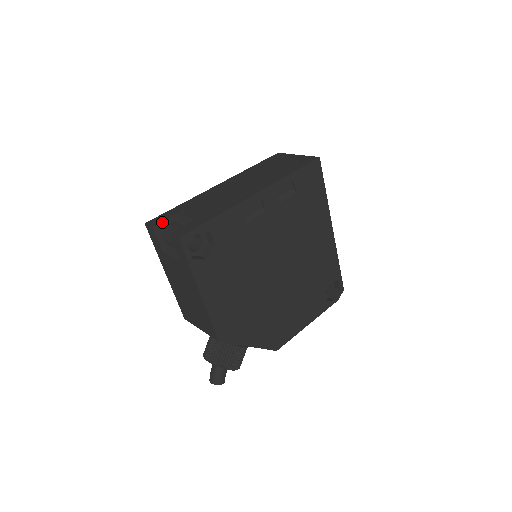
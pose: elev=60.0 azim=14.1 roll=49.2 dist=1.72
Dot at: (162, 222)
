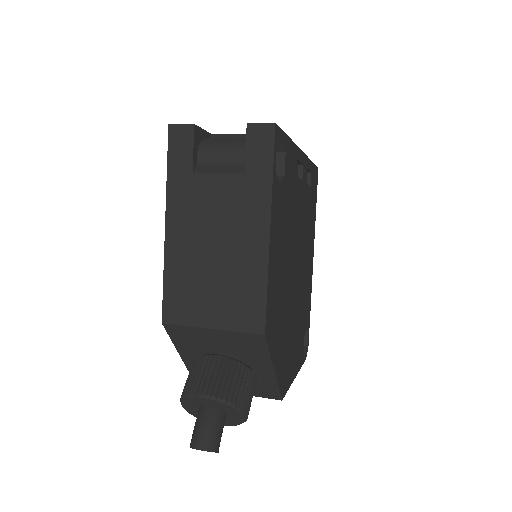
Dot at: (201, 129)
